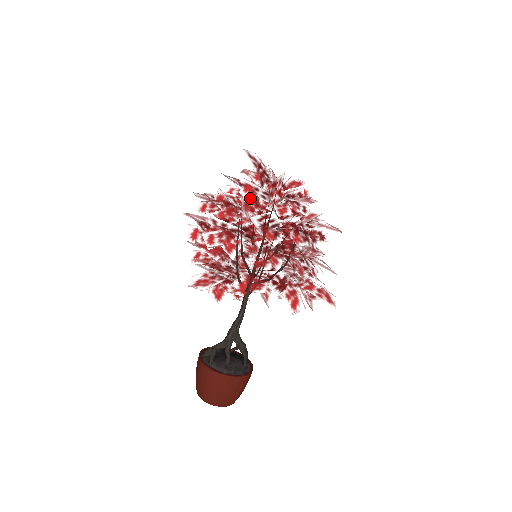
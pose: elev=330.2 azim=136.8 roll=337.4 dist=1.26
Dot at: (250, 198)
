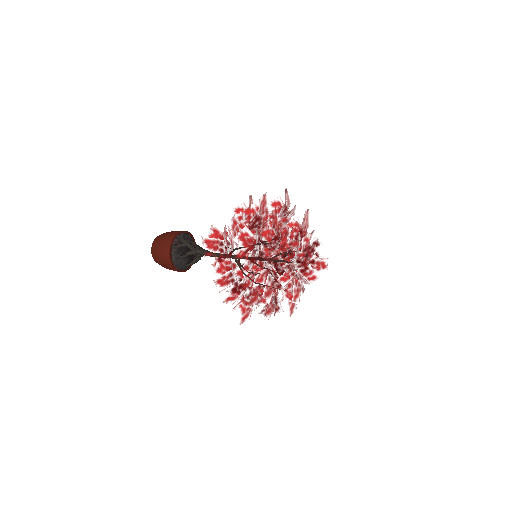
Dot at: (289, 247)
